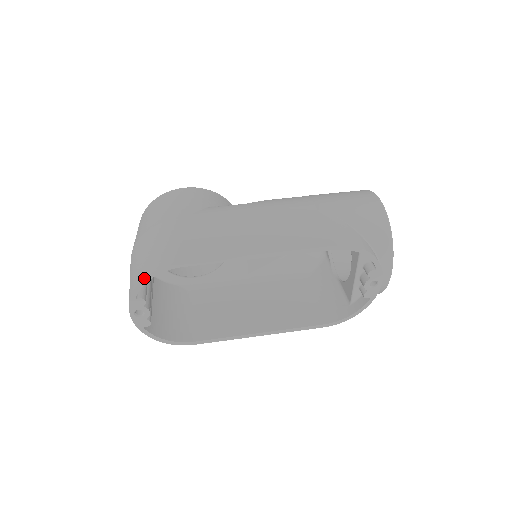
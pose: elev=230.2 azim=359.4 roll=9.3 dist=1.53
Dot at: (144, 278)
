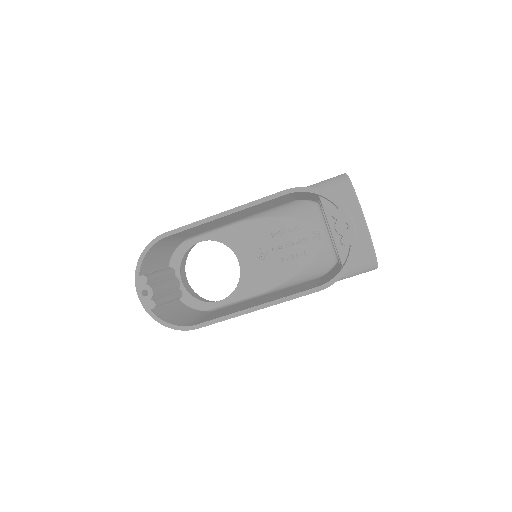
Dot at: (142, 253)
